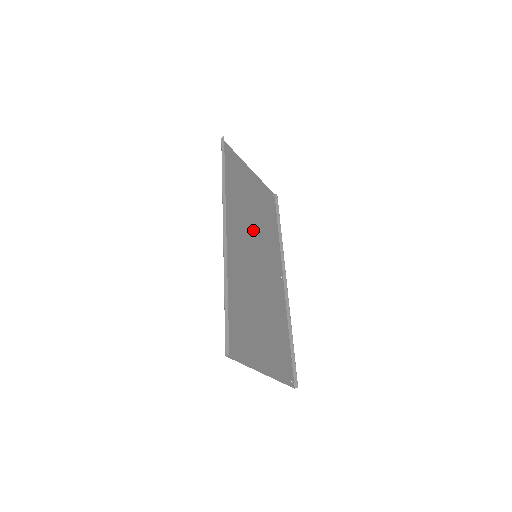
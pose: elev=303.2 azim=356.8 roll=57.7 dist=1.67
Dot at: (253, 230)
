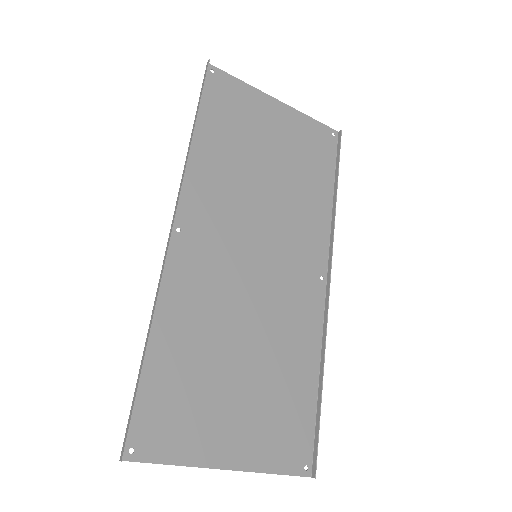
Dot at: (259, 210)
